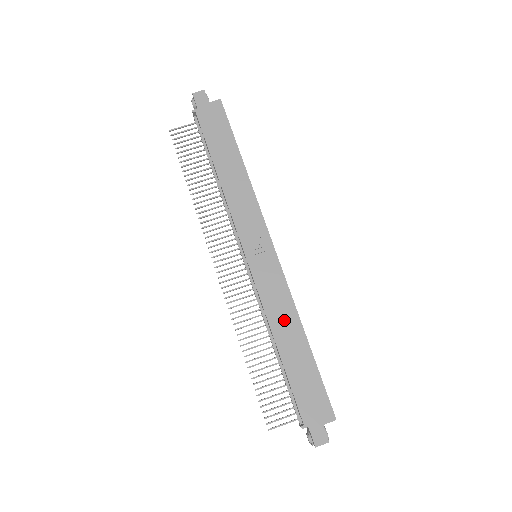
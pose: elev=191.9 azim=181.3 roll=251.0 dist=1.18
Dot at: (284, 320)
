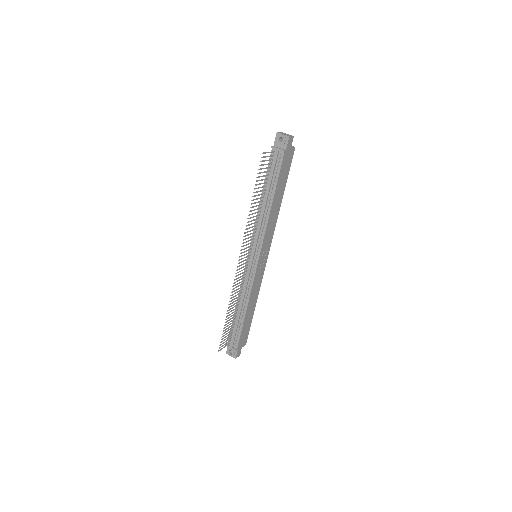
Dot at: (254, 297)
